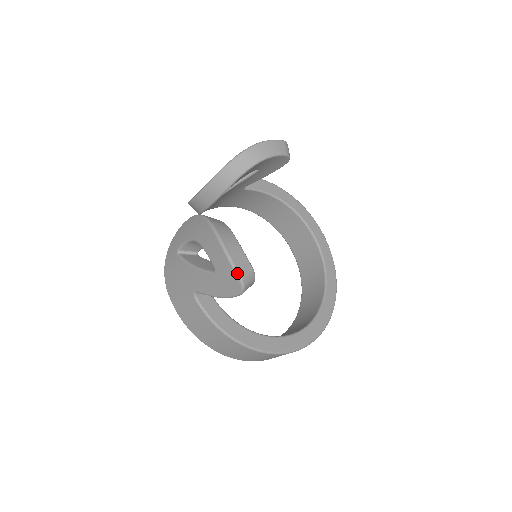
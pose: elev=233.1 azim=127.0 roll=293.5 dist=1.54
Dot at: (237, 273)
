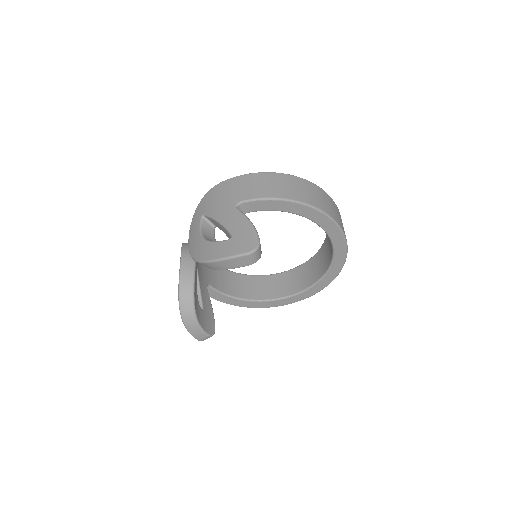
Dot at: occluded
